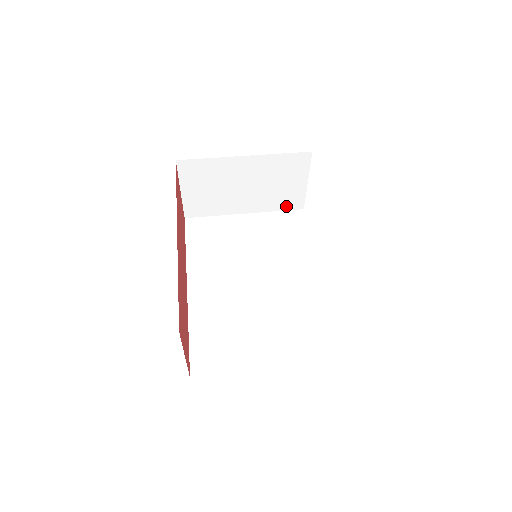
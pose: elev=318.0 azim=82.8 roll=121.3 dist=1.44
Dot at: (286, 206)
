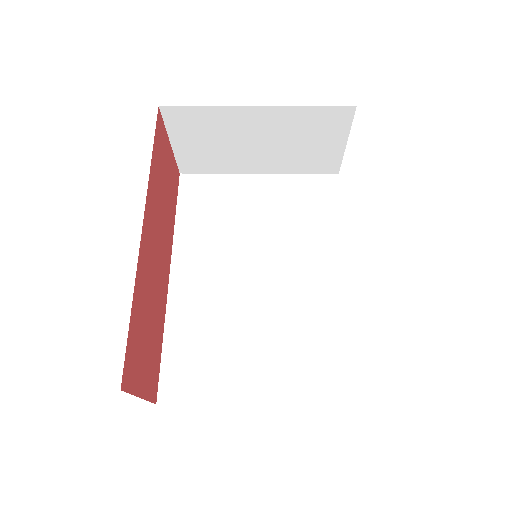
Dot at: (315, 169)
